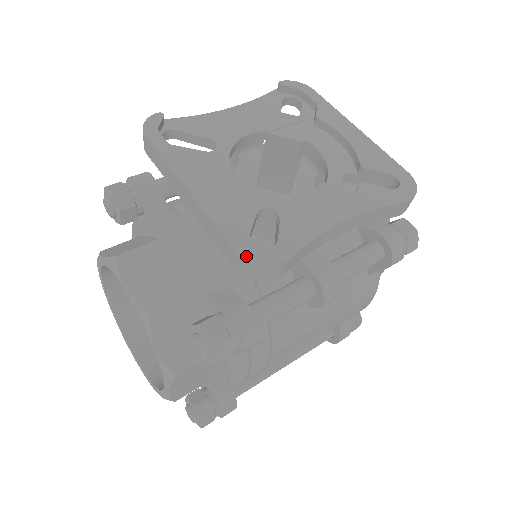
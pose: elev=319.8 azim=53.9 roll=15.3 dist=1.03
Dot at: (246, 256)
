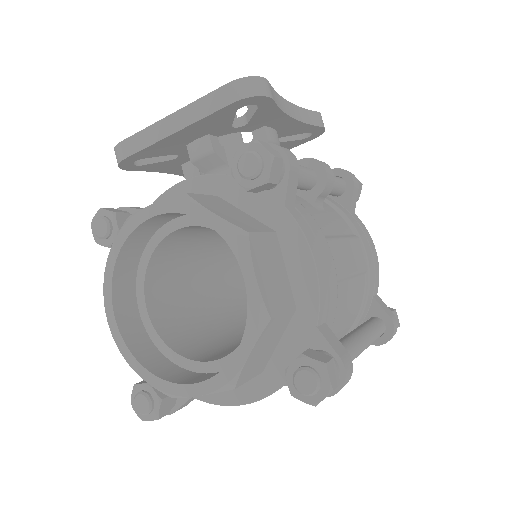
Dot at: (237, 80)
